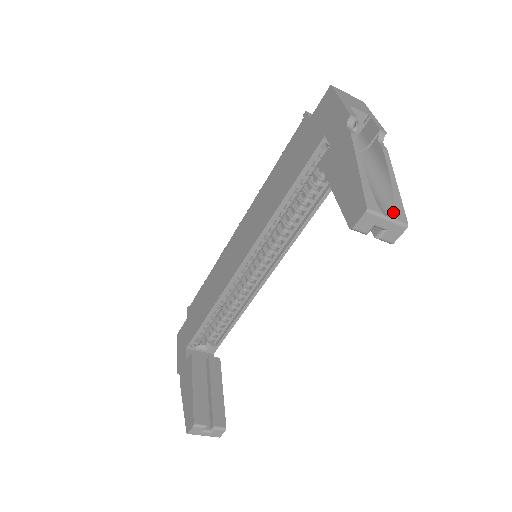
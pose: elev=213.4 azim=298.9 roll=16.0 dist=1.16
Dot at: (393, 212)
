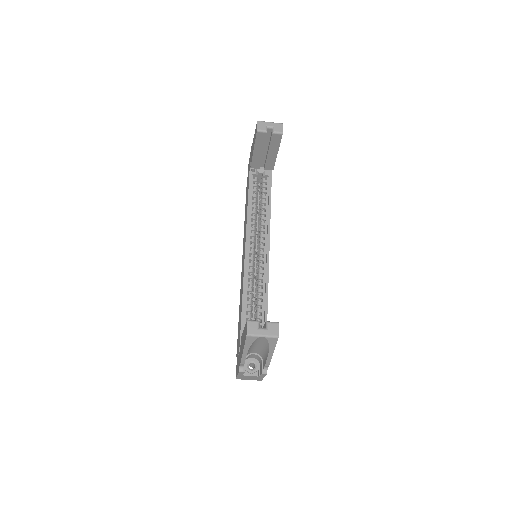
Dot at: occluded
